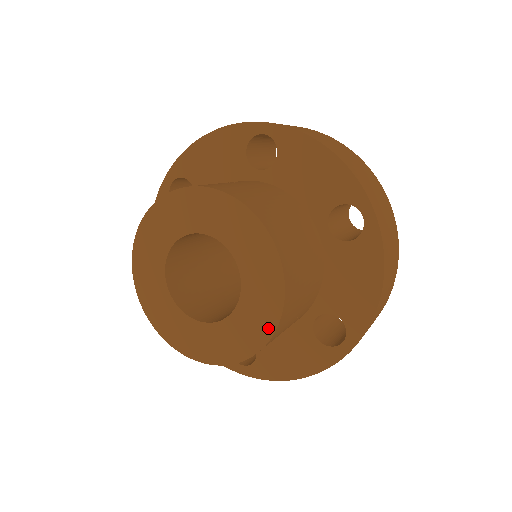
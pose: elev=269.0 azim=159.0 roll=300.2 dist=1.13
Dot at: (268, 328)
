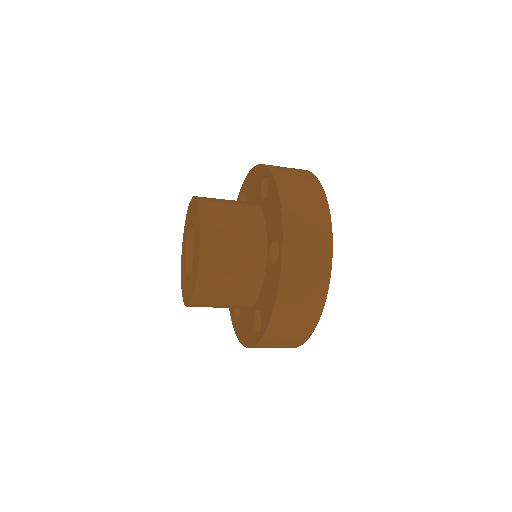
Dot at: (184, 297)
